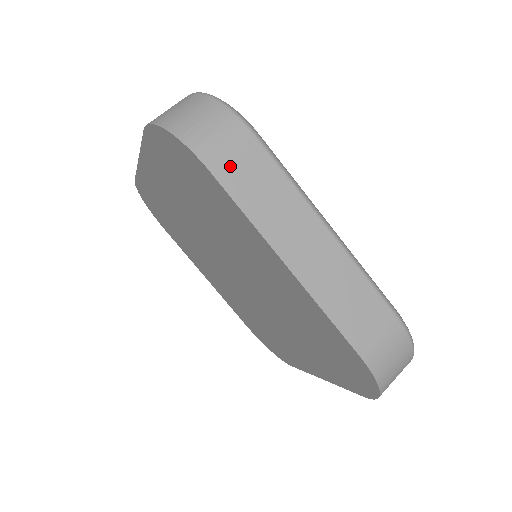
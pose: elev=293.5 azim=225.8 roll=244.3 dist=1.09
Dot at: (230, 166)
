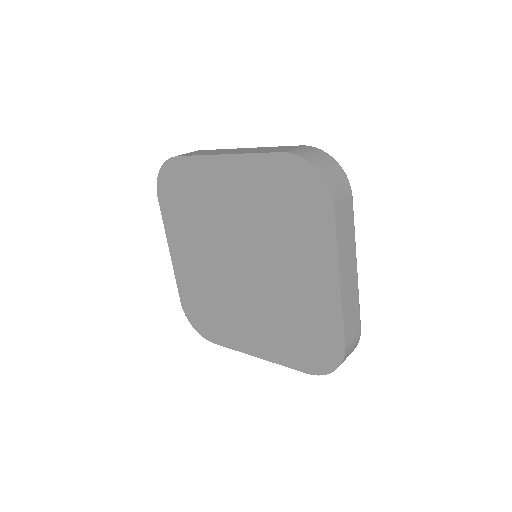
Dot at: (188, 154)
